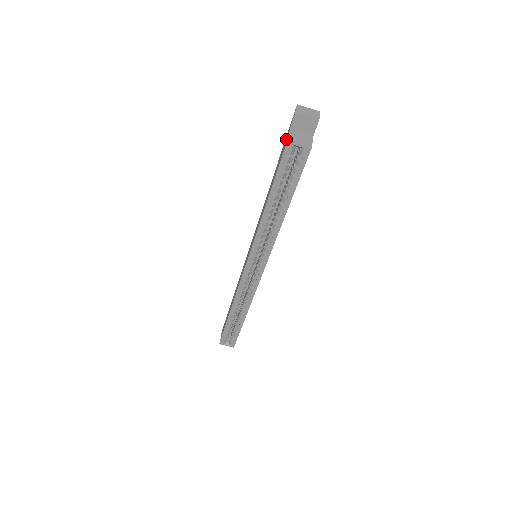
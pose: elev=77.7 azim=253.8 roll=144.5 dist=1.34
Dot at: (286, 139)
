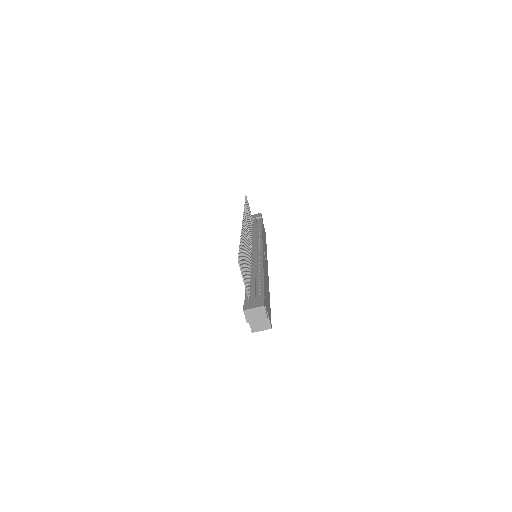
Dot at: occluded
